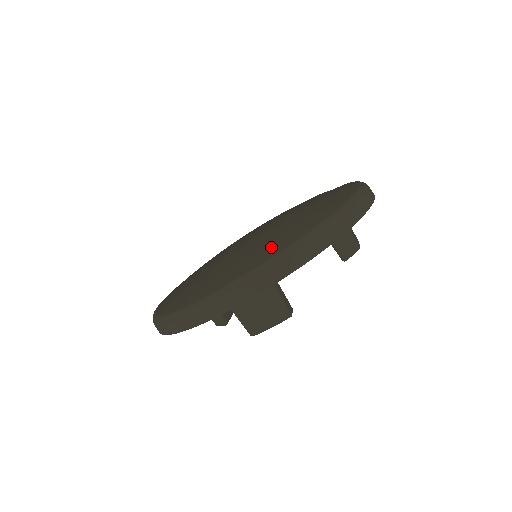
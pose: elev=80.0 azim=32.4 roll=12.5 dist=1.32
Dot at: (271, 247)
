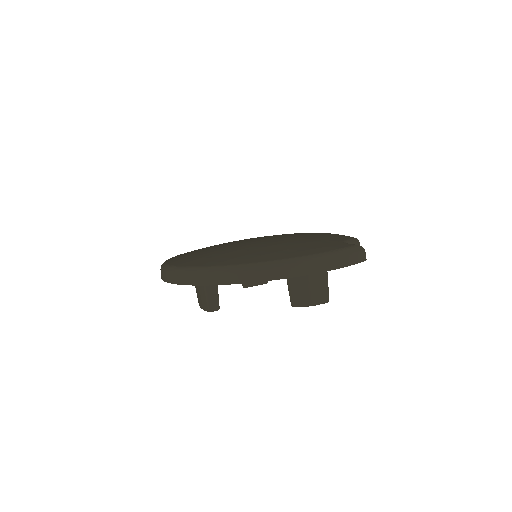
Dot at: (201, 259)
